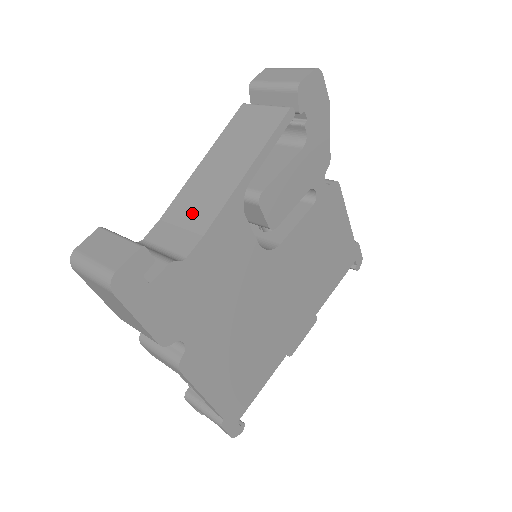
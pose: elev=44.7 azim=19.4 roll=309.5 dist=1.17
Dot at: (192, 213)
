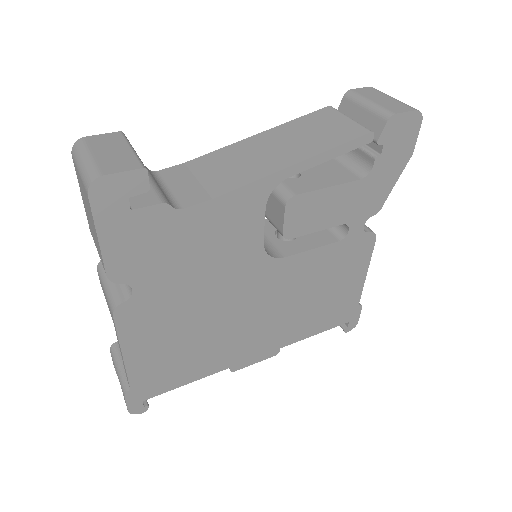
Dot at: (217, 173)
